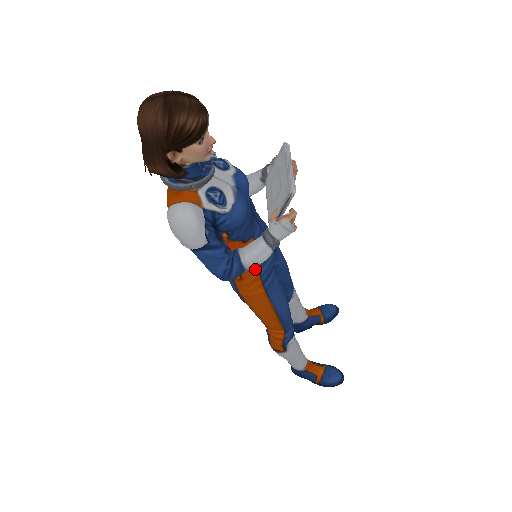
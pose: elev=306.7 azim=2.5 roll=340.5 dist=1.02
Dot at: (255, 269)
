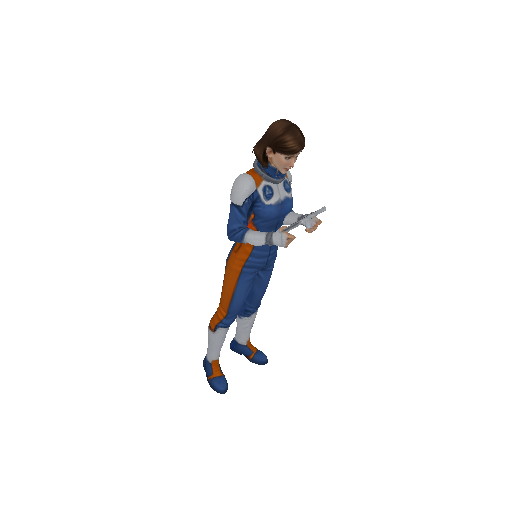
Dot at: (248, 253)
